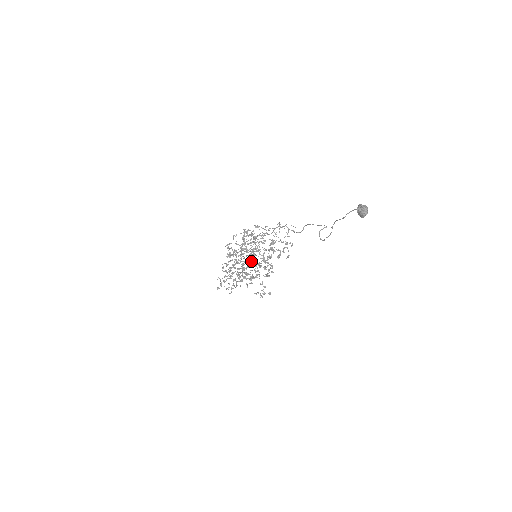
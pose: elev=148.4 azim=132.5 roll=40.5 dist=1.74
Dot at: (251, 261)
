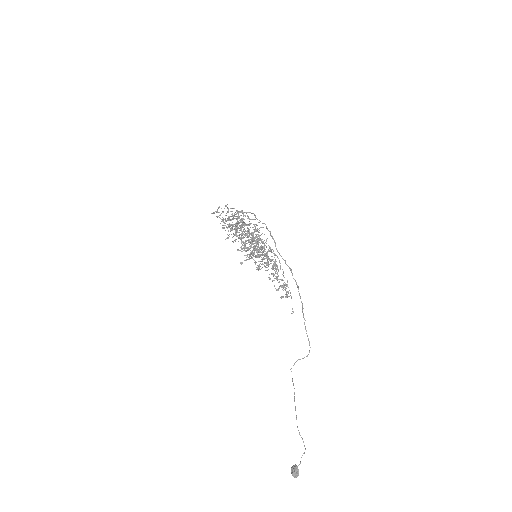
Dot at: occluded
